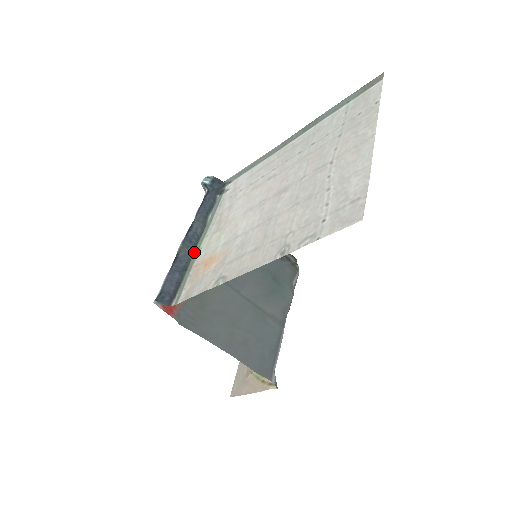
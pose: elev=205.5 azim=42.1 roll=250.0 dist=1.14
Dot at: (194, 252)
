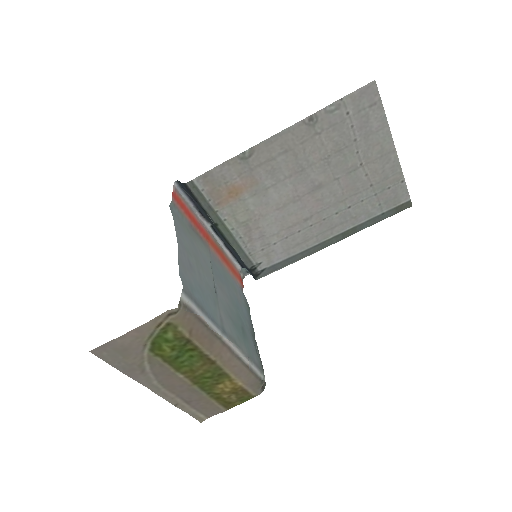
Dot at: (216, 224)
